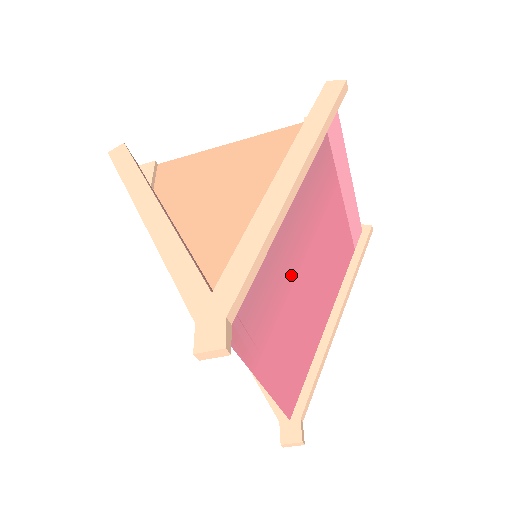
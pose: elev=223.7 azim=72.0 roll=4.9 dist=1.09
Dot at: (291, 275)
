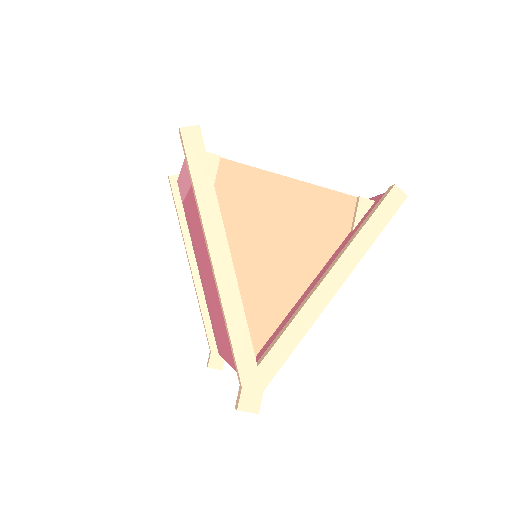
Dot at: occluded
